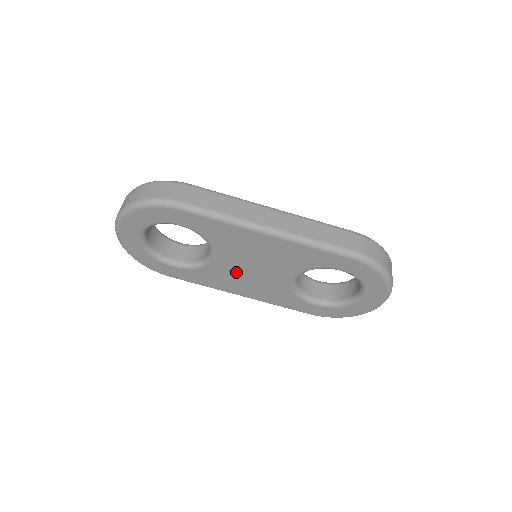
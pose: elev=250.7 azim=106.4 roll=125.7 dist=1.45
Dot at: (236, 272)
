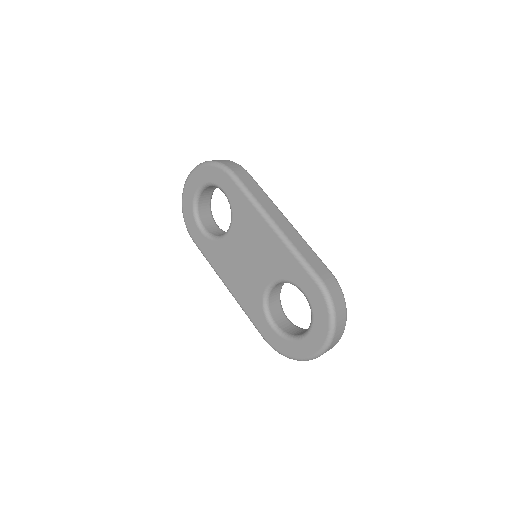
Dot at: (235, 257)
